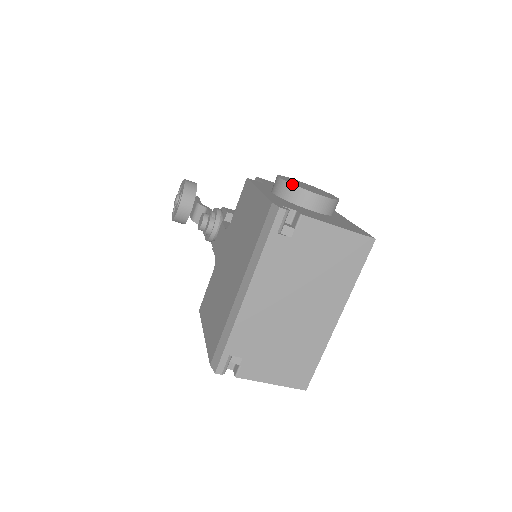
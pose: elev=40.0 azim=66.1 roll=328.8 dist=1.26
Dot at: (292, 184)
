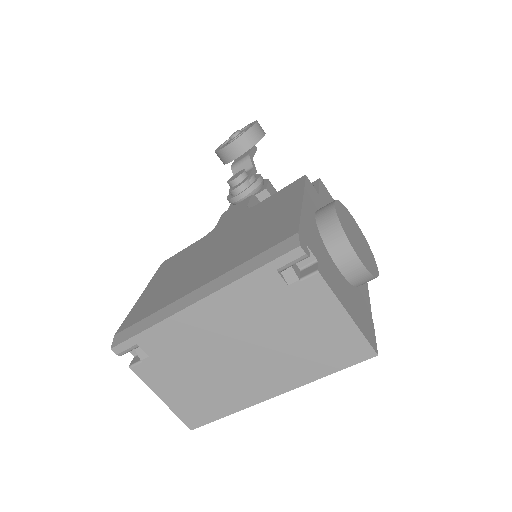
Dot at: (341, 224)
